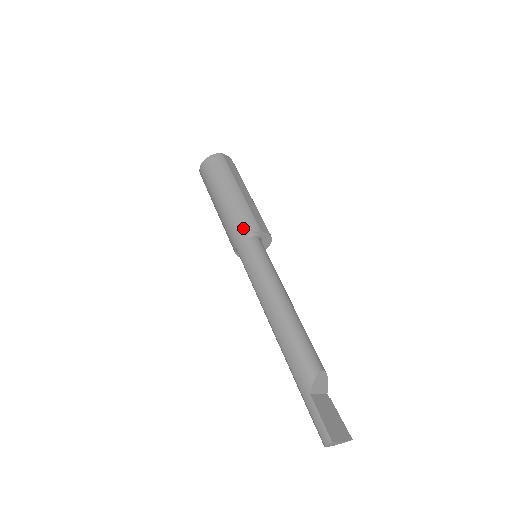
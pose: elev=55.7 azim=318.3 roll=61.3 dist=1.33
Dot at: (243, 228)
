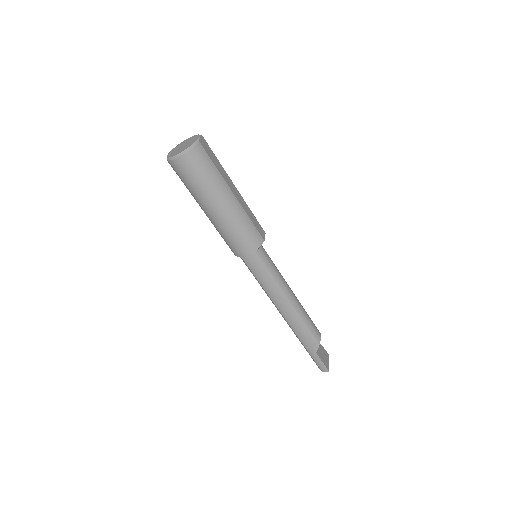
Dot at: (250, 244)
